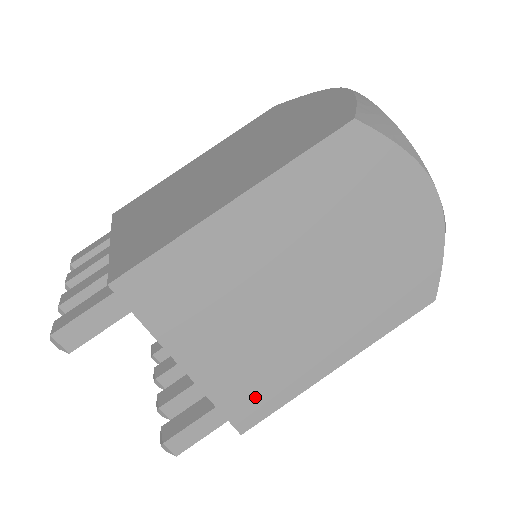
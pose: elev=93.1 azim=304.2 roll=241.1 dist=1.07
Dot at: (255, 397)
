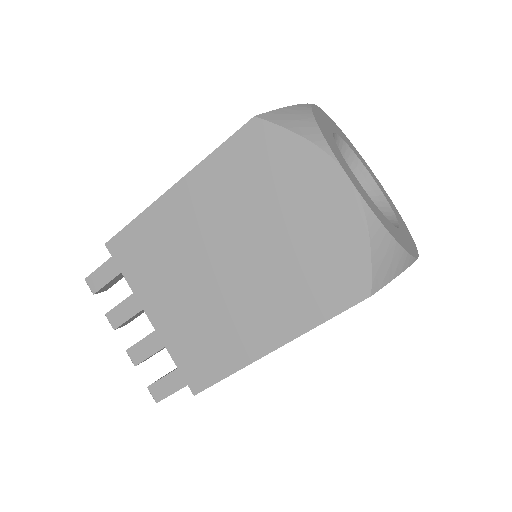
Dot at: occluded
